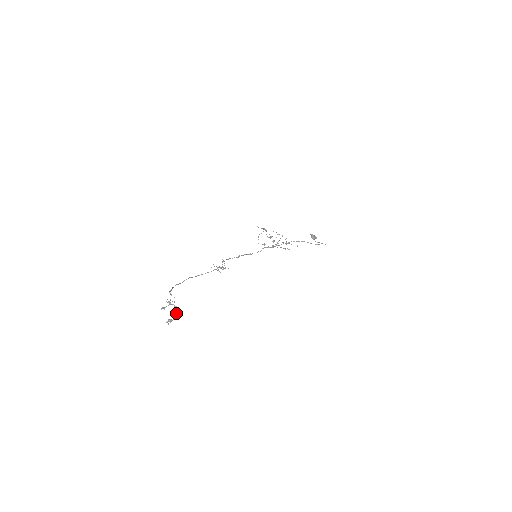
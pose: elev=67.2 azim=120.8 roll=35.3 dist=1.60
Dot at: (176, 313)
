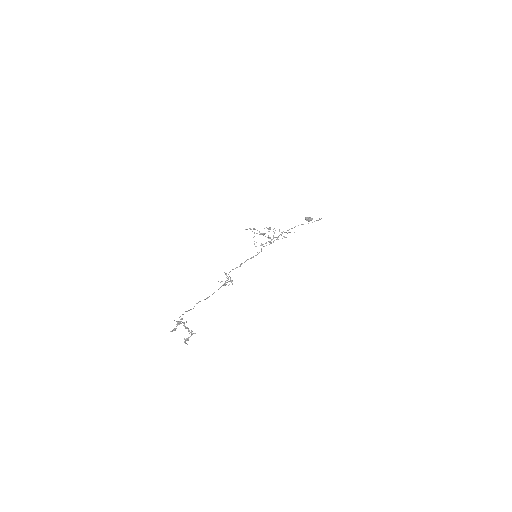
Dot at: (188, 329)
